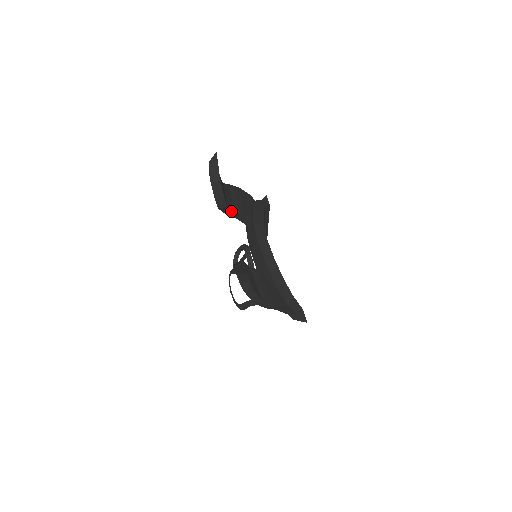
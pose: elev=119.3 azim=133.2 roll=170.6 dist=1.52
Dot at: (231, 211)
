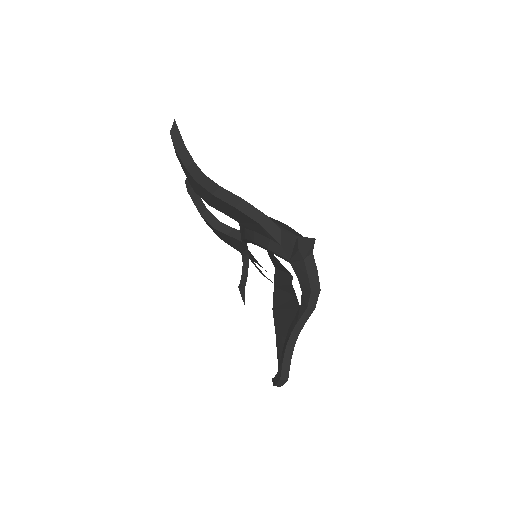
Dot at: (215, 218)
